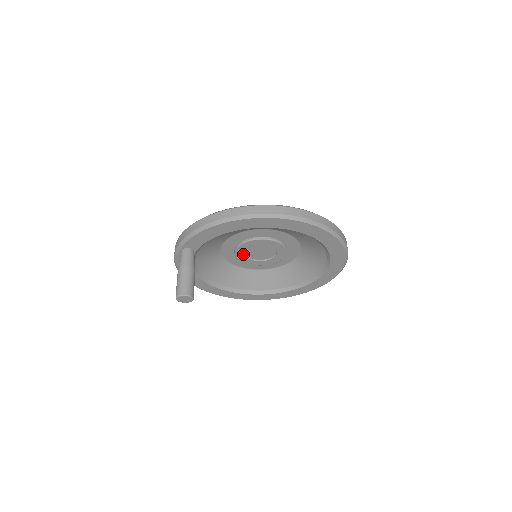
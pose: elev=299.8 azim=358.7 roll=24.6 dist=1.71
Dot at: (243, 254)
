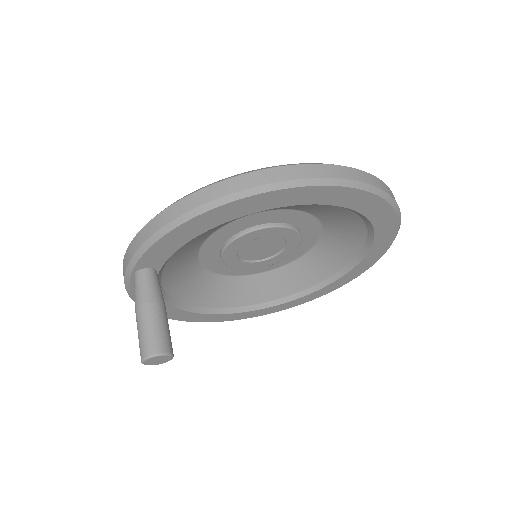
Dot at: (234, 257)
